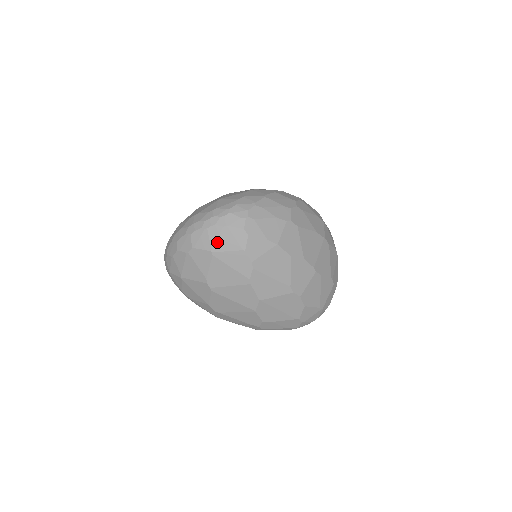
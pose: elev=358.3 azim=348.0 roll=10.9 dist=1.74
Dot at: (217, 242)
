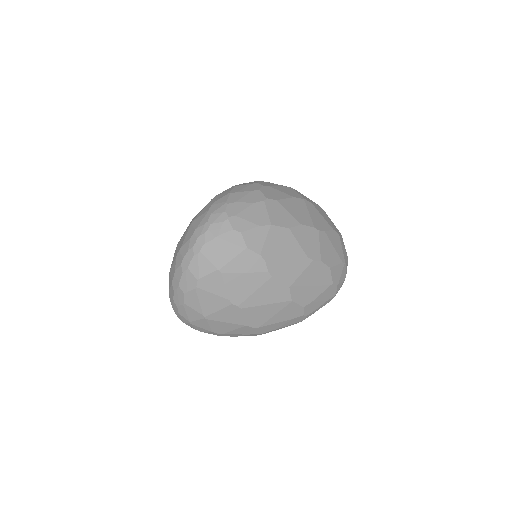
Dot at: (217, 258)
